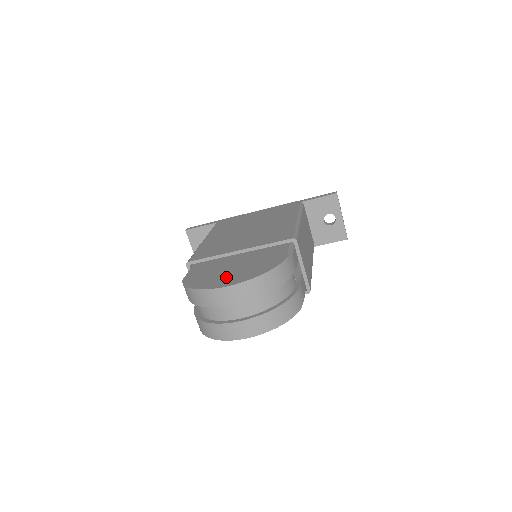
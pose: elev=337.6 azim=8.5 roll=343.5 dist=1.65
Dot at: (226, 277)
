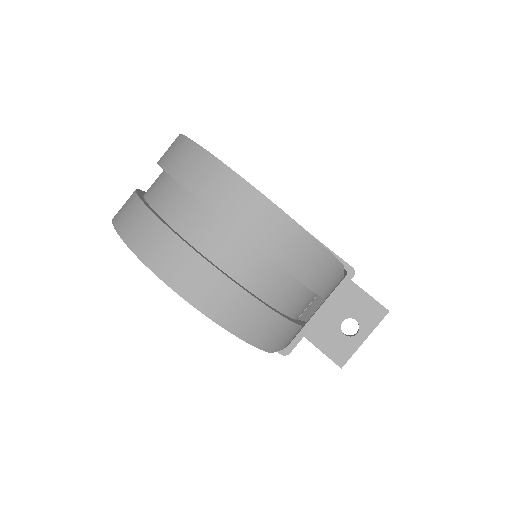
Dot at: occluded
